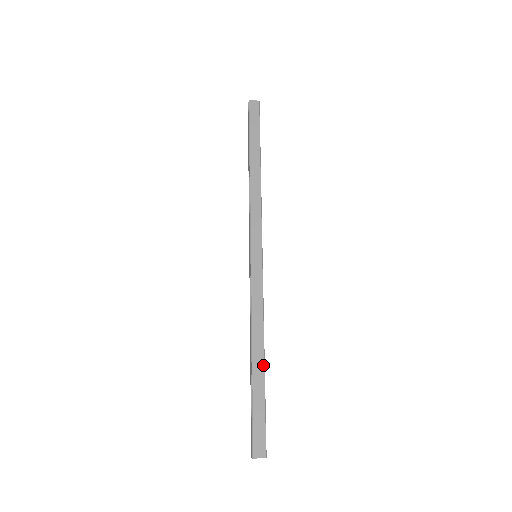
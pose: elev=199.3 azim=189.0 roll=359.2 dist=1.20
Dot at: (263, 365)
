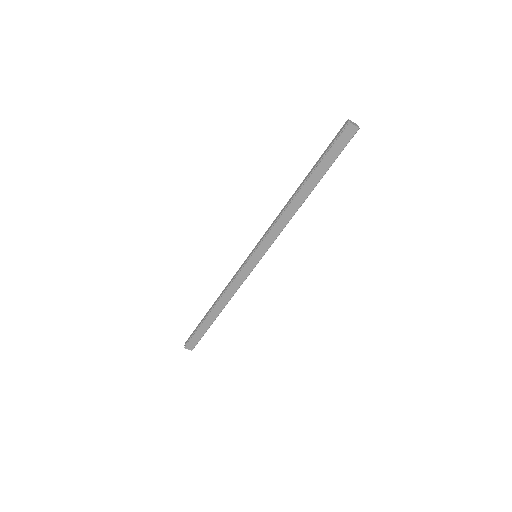
Dot at: (217, 316)
